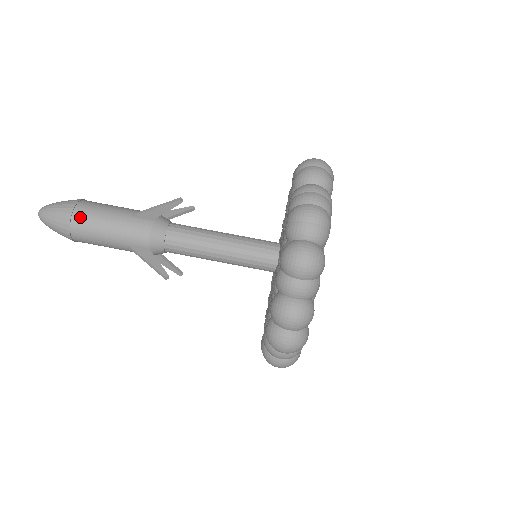
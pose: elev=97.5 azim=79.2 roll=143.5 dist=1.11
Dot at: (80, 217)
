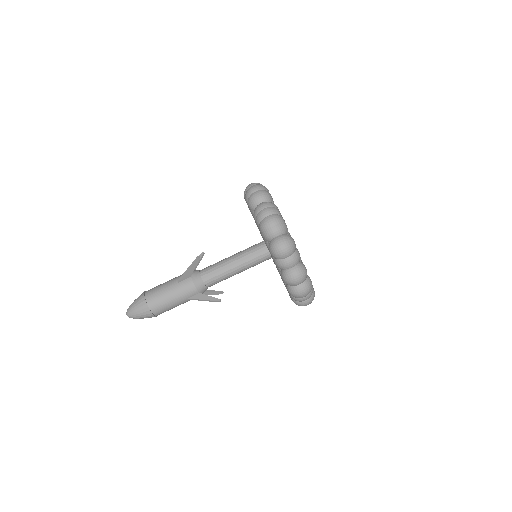
Dot at: (152, 302)
